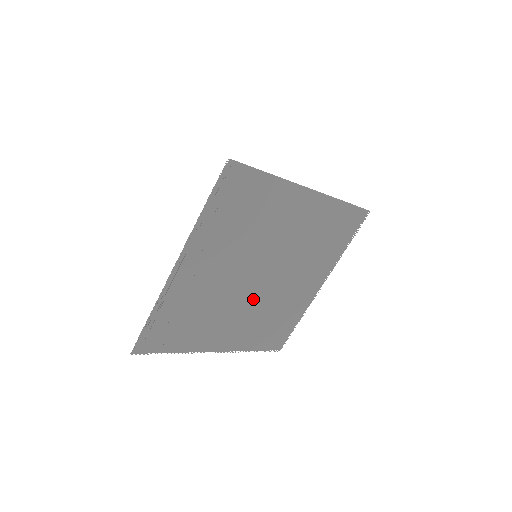
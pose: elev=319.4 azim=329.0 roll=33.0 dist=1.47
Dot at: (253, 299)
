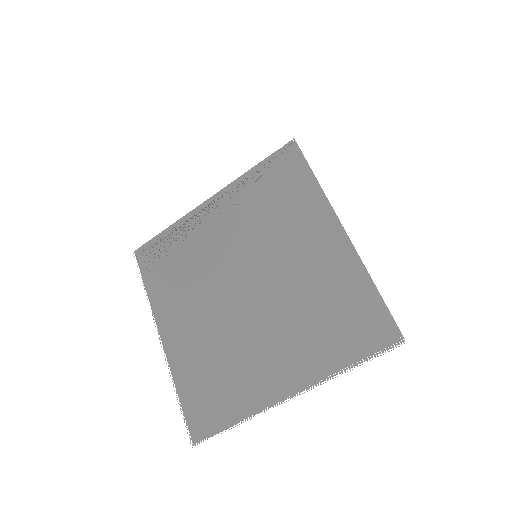
Dot at: (223, 311)
